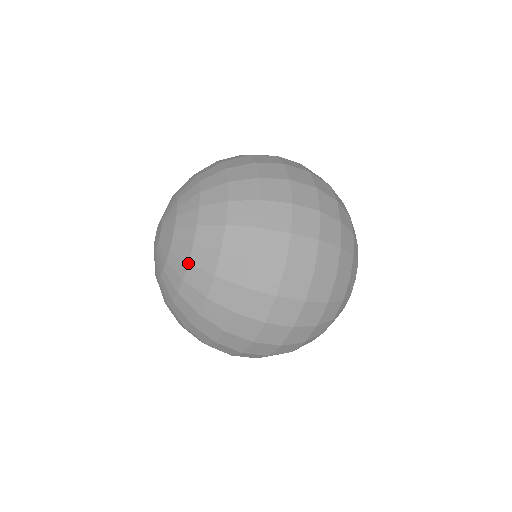
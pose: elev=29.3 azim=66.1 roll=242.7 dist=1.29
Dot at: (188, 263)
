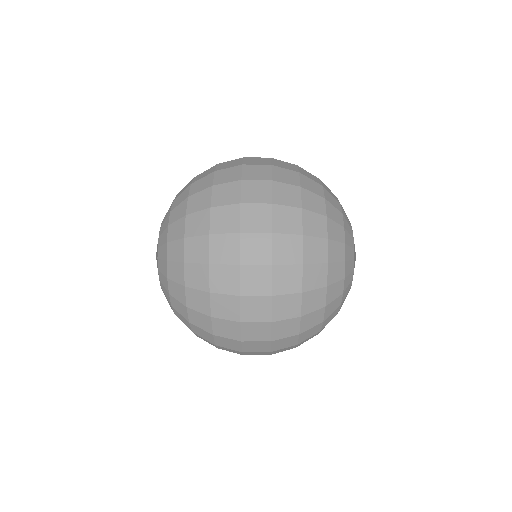
Dot at: (167, 278)
